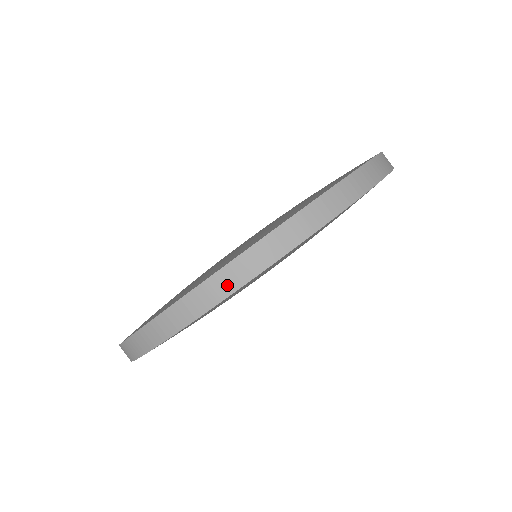
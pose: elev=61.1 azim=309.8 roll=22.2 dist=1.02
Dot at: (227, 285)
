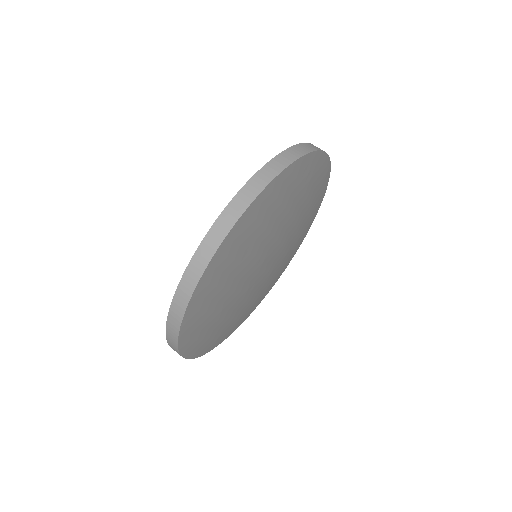
Dot at: (173, 339)
